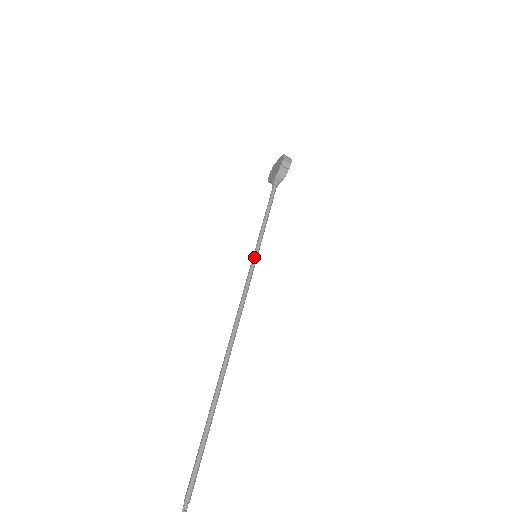
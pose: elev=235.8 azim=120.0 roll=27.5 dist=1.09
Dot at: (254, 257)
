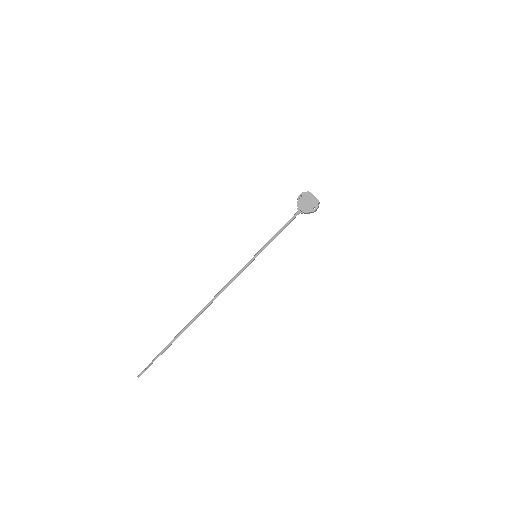
Dot at: occluded
